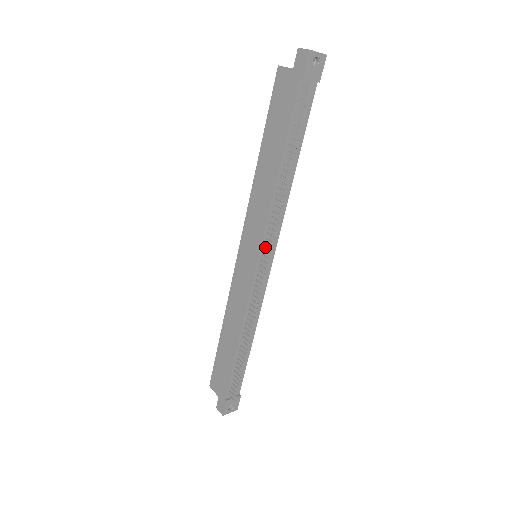
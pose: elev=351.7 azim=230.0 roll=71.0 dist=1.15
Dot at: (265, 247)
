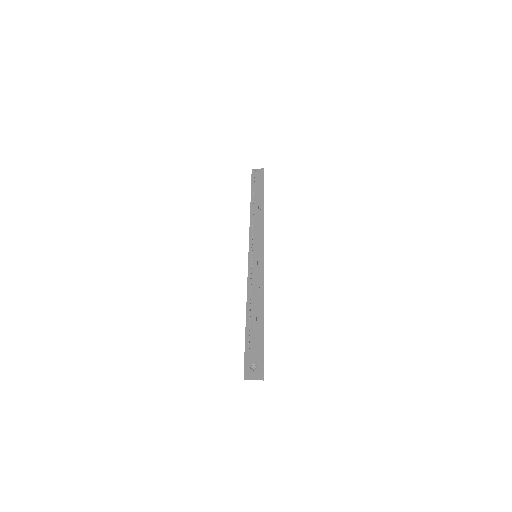
Dot at: (253, 241)
